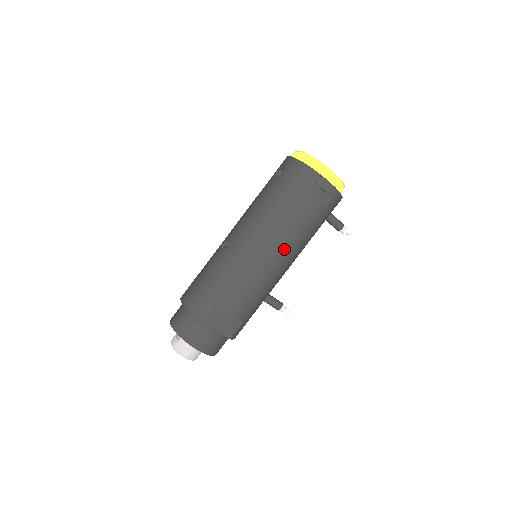
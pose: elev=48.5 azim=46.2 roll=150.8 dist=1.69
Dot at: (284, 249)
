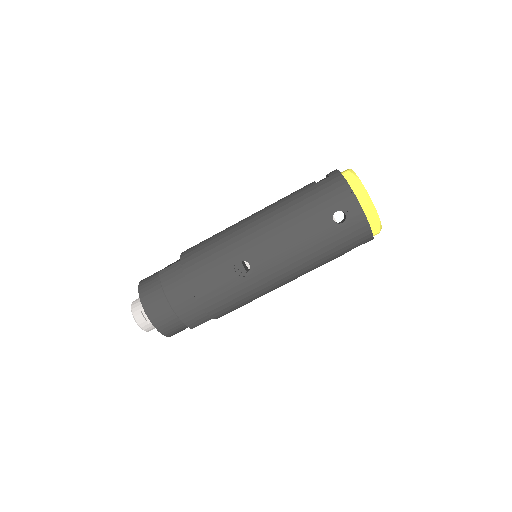
Dot at: occluded
